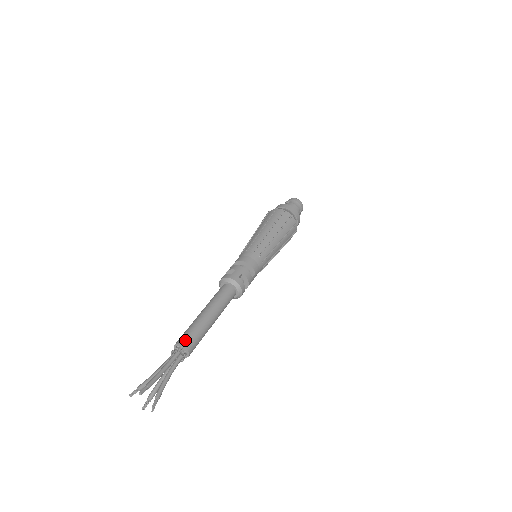
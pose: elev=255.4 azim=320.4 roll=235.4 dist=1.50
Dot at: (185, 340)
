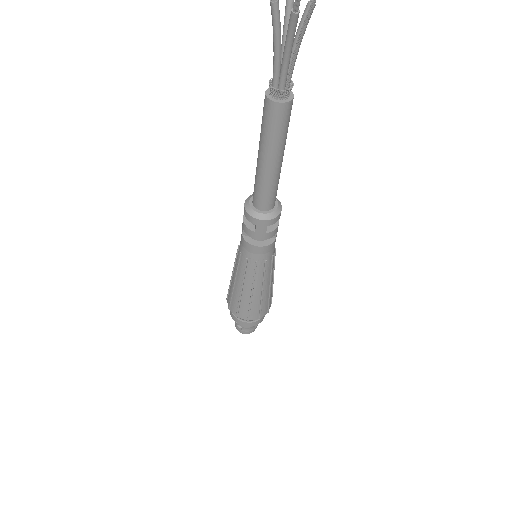
Dot at: occluded
